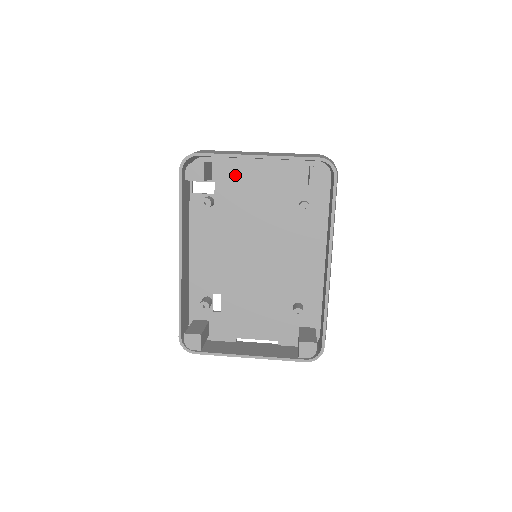
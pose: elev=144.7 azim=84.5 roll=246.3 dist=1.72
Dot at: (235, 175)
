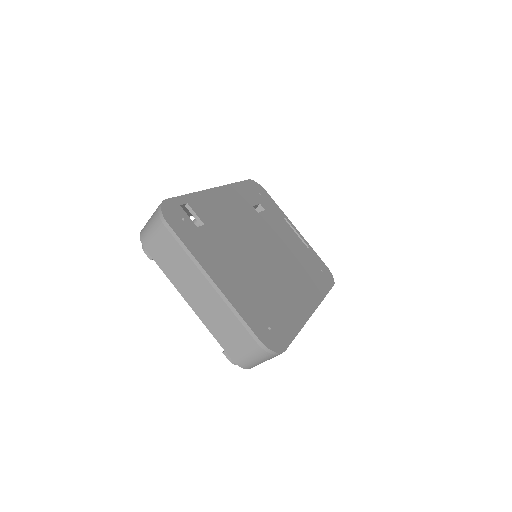
Dot at: occluded
